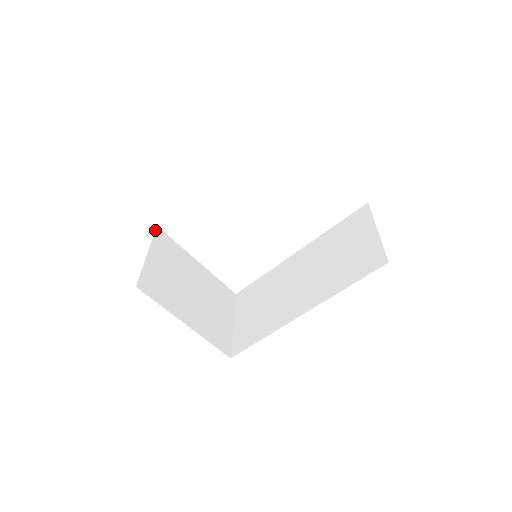
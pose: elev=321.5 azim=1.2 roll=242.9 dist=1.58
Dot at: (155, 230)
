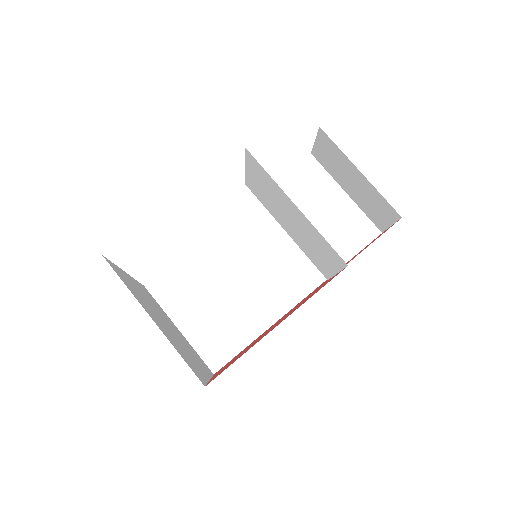
Dot at: (110, 265)
